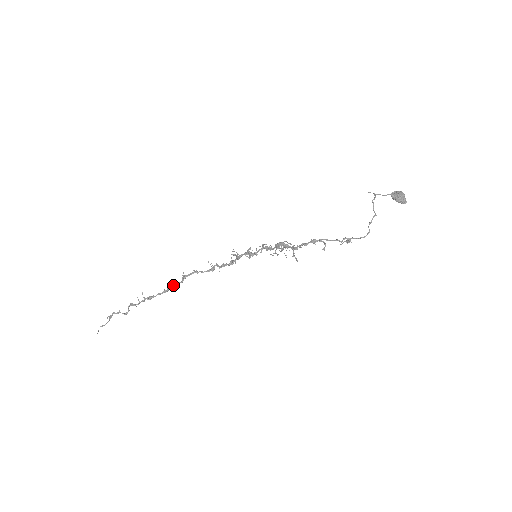
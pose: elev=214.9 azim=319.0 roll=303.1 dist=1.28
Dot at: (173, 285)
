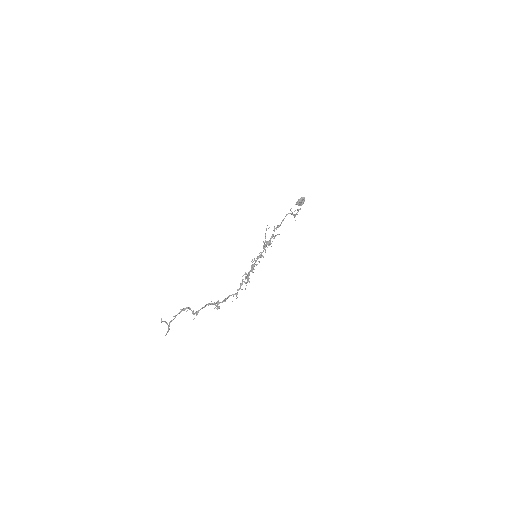
Dot at: (212, 303)
